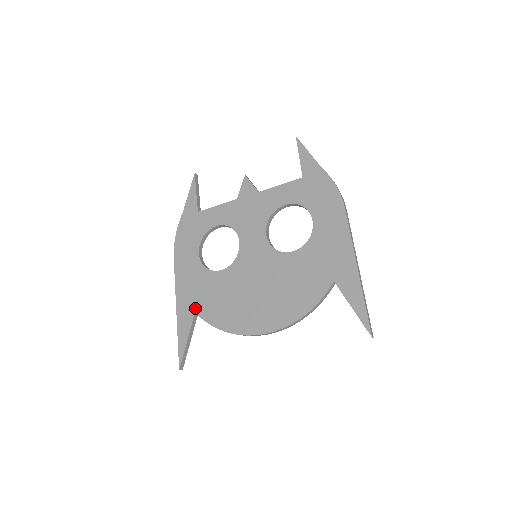
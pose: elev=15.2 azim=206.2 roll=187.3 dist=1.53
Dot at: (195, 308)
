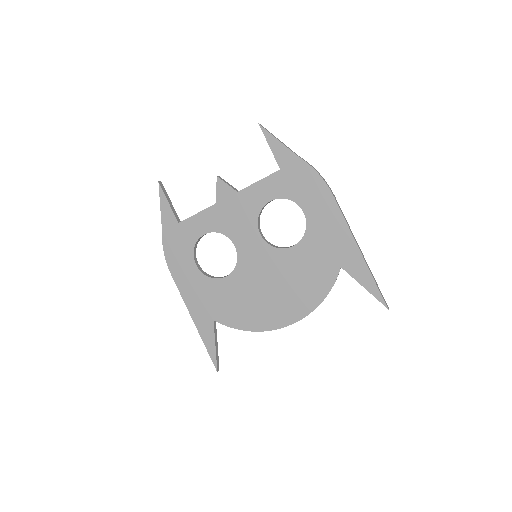
Dot at: (212, 316)
